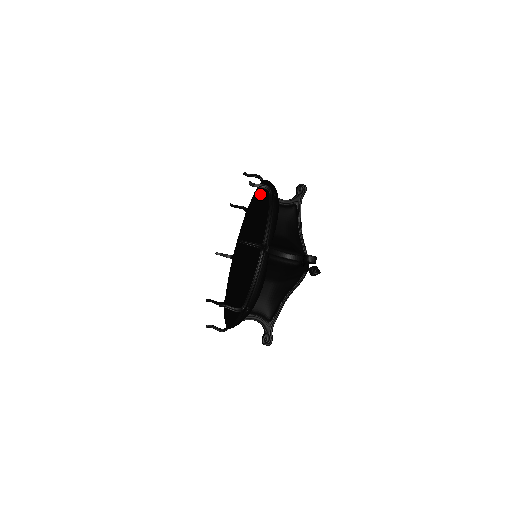
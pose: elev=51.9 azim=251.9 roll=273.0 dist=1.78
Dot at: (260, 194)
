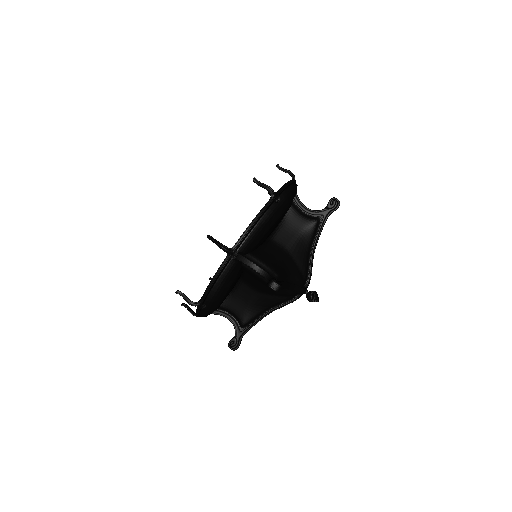
Dot at: occluded
